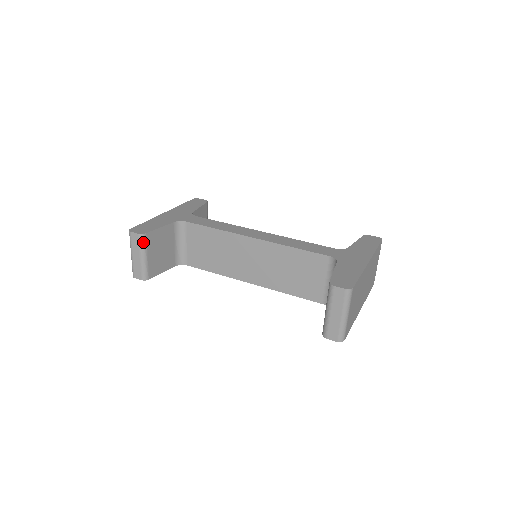
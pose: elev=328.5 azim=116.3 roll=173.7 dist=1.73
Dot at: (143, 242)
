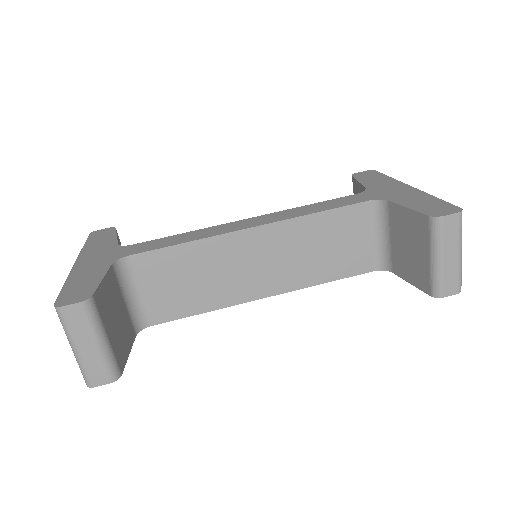
Dot at: (93, 313)
